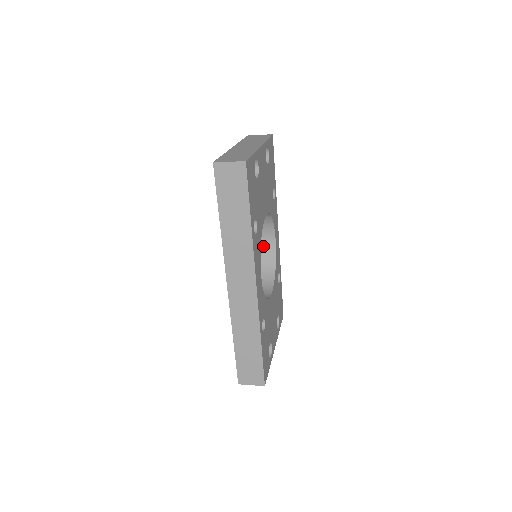
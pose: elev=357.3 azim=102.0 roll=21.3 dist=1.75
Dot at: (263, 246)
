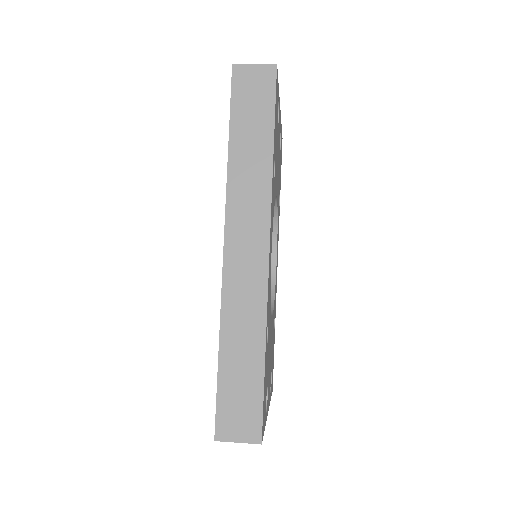
Dot at: occluded
